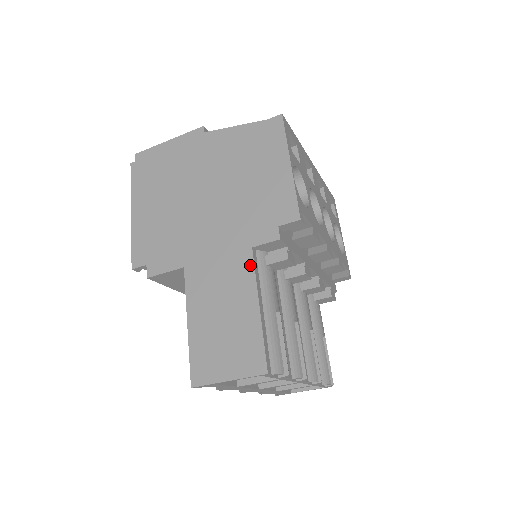
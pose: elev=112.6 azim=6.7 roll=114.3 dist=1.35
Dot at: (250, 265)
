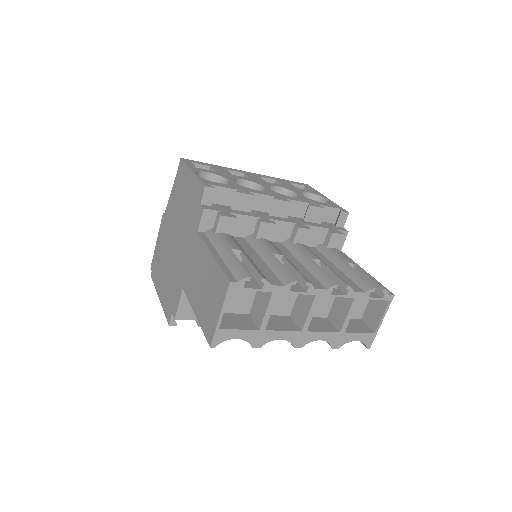
Dot at: (200, 241)
